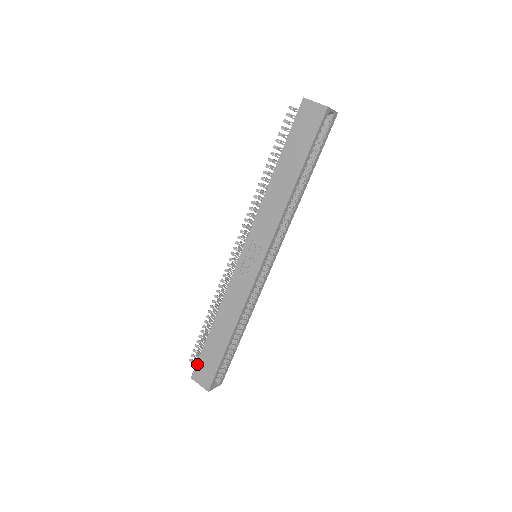
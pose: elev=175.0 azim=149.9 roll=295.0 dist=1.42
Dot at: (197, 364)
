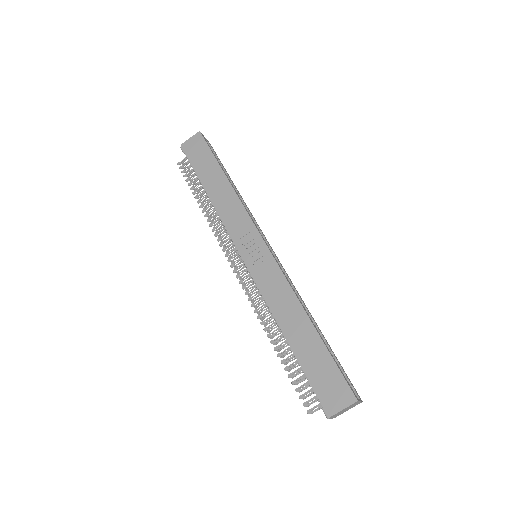
Dot at: (317, 394)
